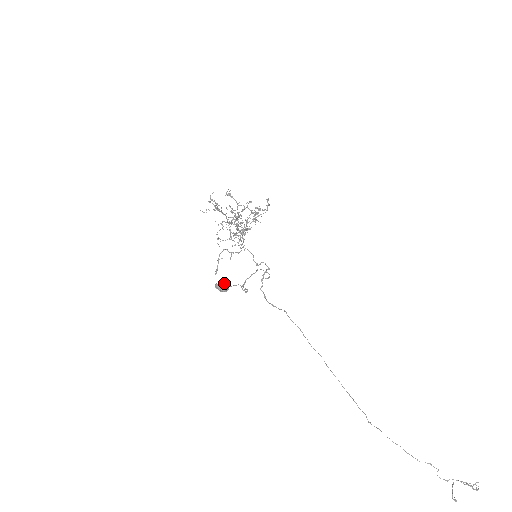
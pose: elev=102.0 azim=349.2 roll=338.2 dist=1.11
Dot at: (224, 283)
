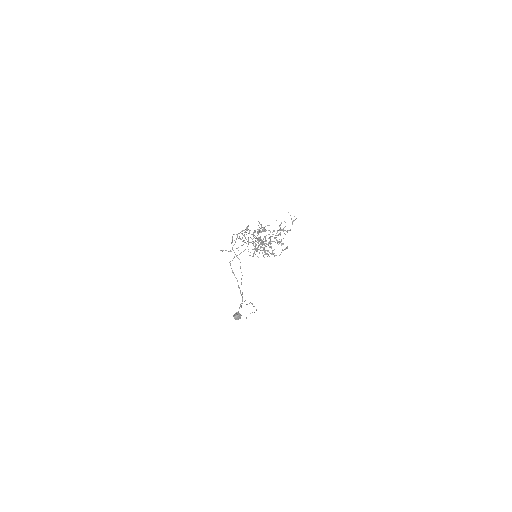
Dot at: occluded
